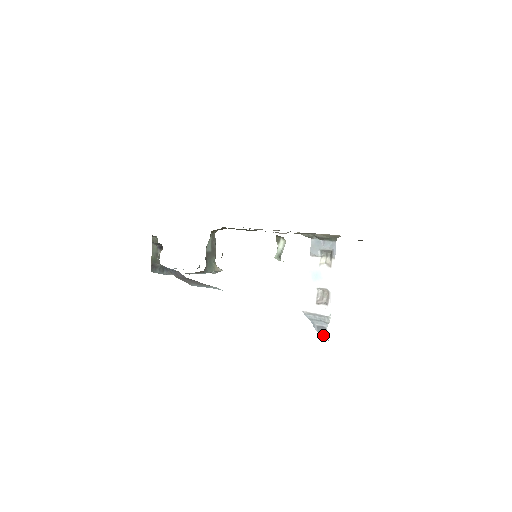
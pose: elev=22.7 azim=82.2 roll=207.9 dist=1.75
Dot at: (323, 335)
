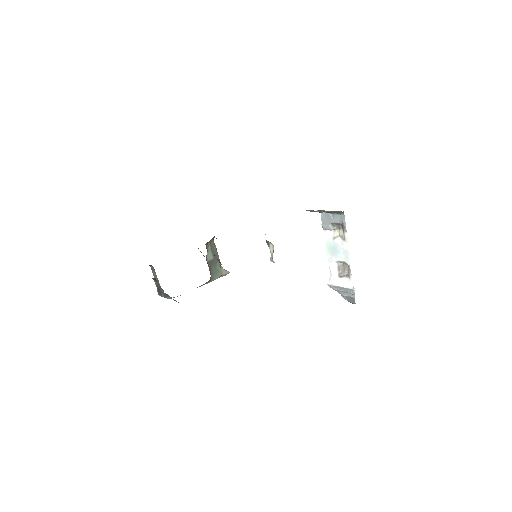
Dot at: (354, 303)
